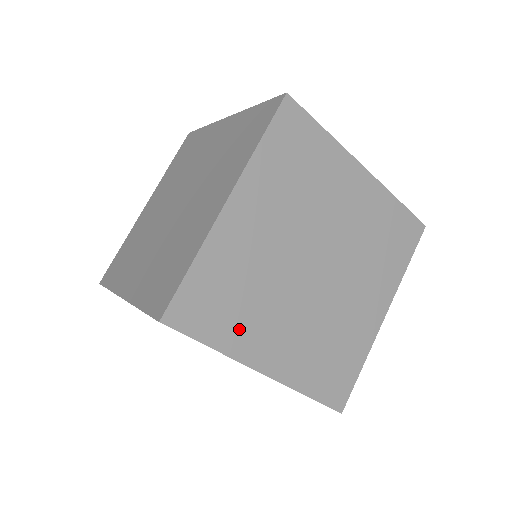
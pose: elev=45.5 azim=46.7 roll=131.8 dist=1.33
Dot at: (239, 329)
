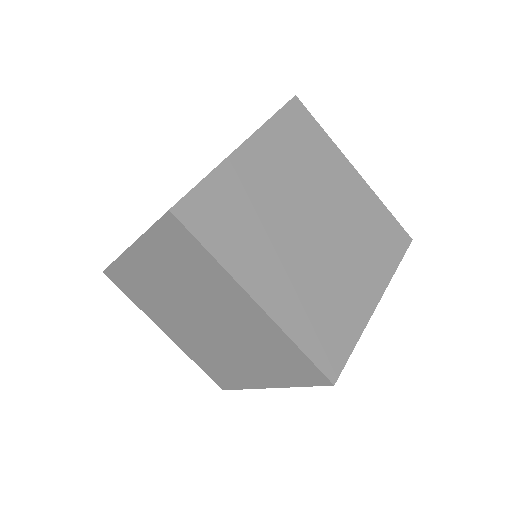
Dot at: (239, 250)
